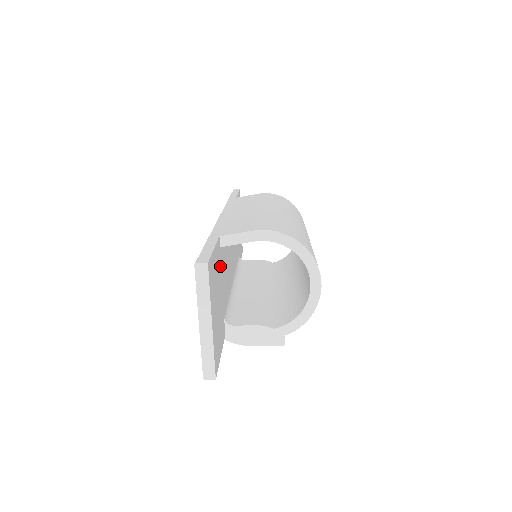
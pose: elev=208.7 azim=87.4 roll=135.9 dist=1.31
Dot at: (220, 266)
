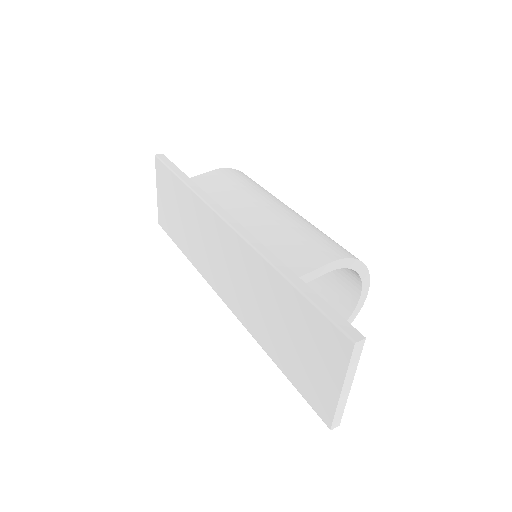
Dot at: occluded
